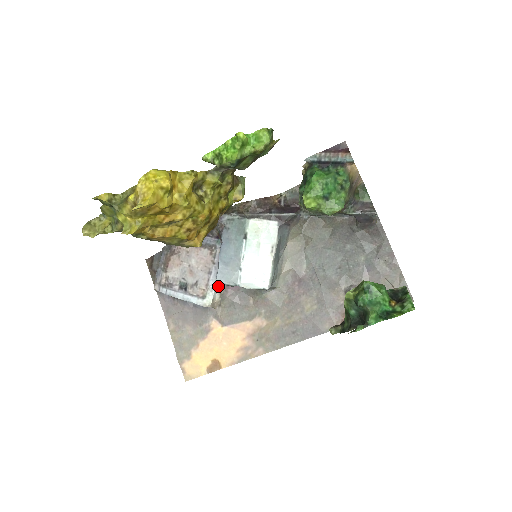
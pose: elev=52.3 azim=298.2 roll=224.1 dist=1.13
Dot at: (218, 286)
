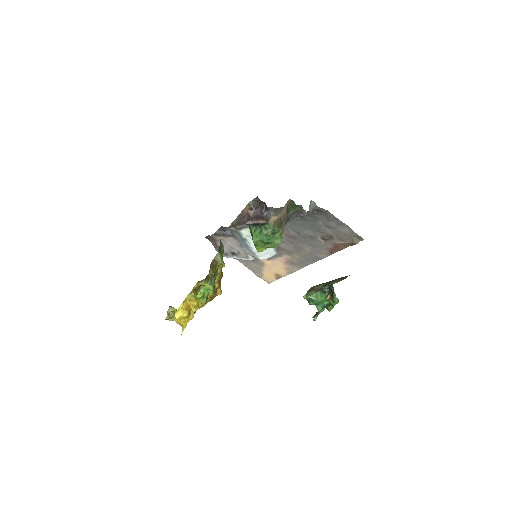
Dot at: occluded
